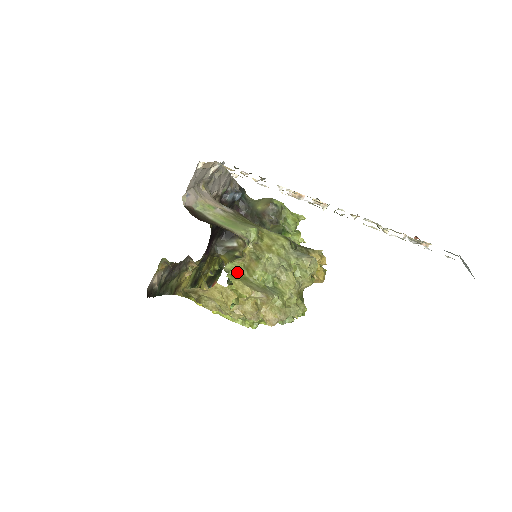
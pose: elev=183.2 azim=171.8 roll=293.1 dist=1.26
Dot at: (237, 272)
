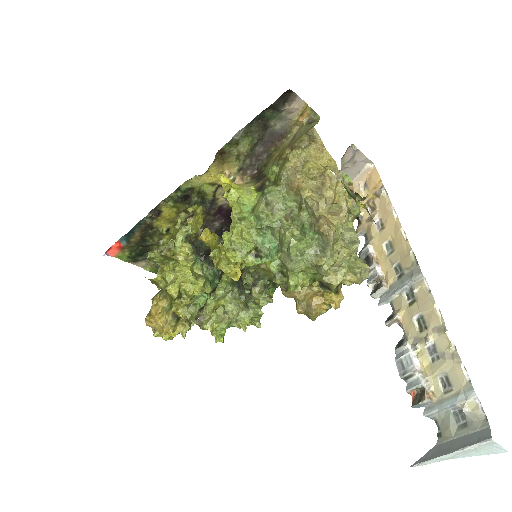
Dot at: (348, 184)
